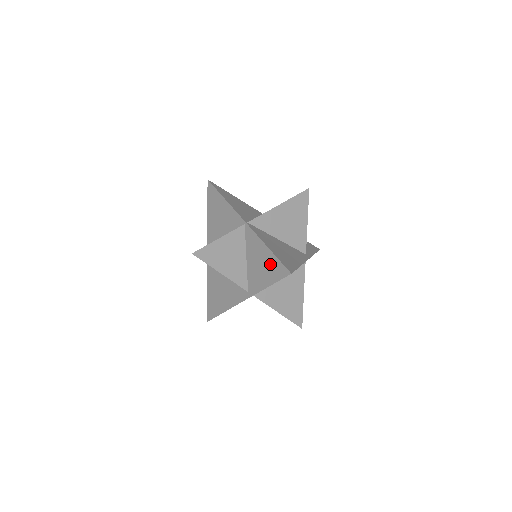
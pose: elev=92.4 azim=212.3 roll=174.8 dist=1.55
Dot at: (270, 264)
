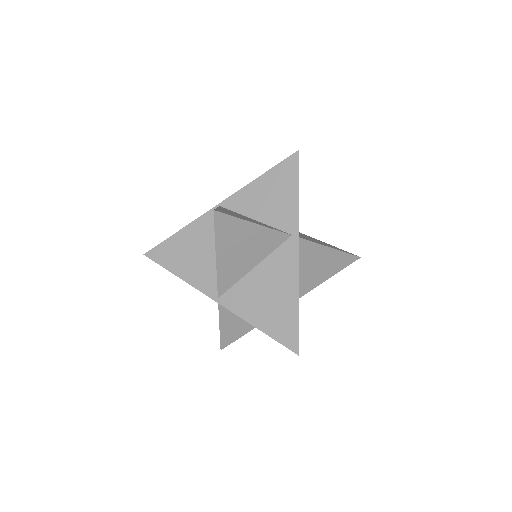
Dot at: occluded
